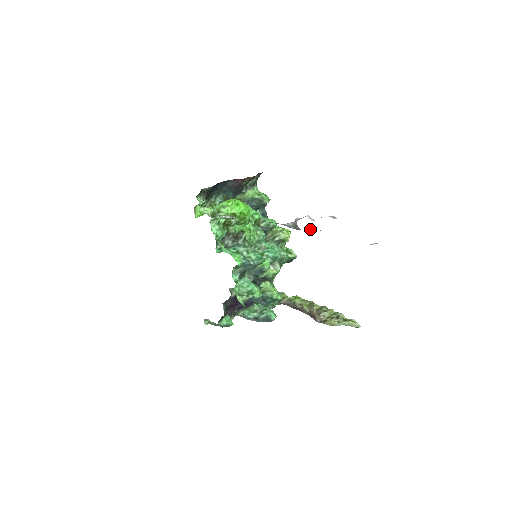
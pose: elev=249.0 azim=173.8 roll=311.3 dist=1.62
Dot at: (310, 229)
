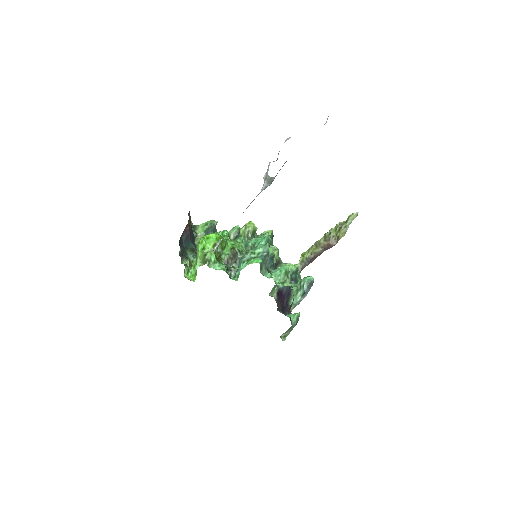
Dot at: occluded
